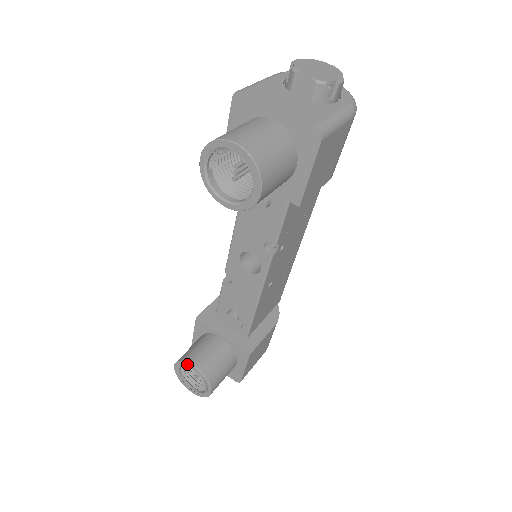
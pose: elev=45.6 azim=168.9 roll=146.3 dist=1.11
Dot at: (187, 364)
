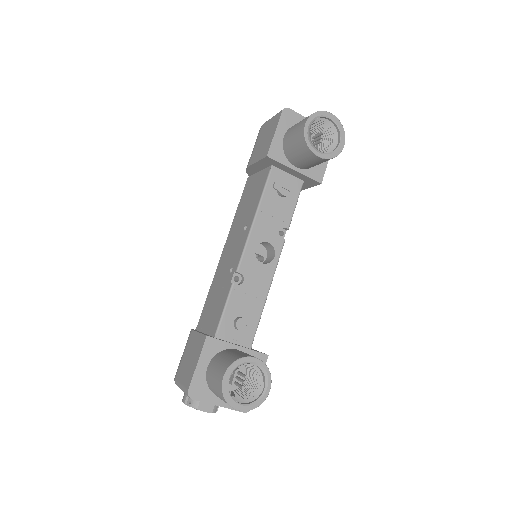
Dot at: (246, 359)
